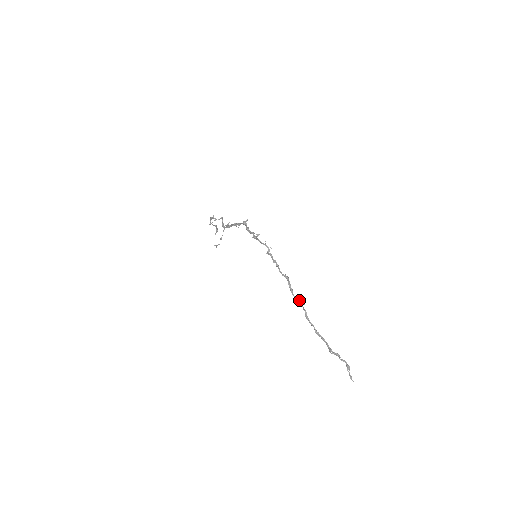
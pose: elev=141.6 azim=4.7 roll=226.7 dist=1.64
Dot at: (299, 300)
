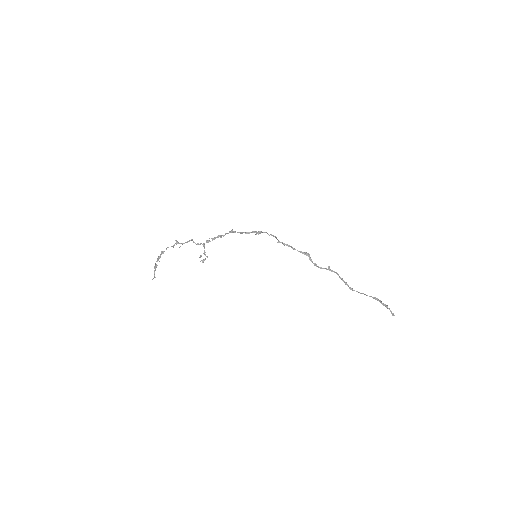
Dot at: (326, 268)
